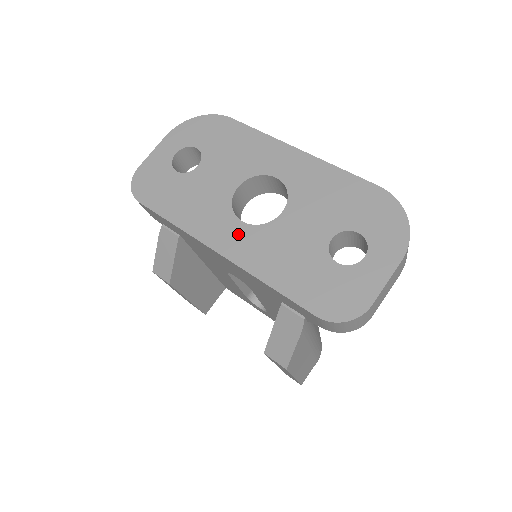
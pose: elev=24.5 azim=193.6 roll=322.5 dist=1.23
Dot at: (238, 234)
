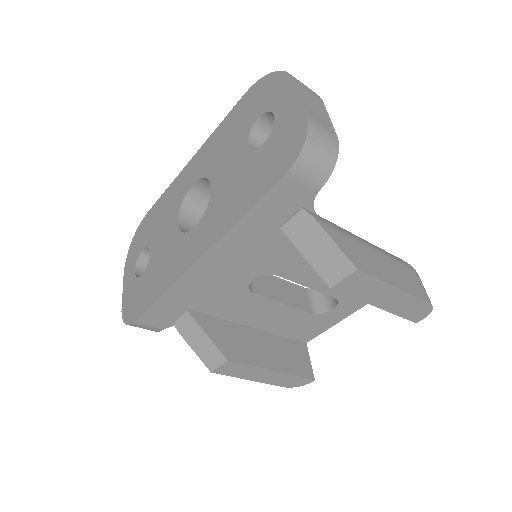
Dot at: (199, 234)
